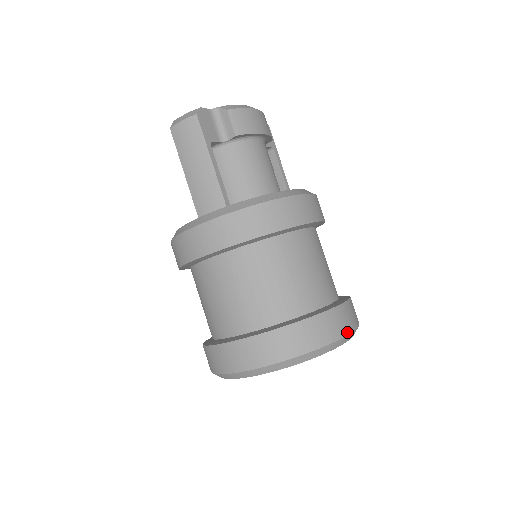
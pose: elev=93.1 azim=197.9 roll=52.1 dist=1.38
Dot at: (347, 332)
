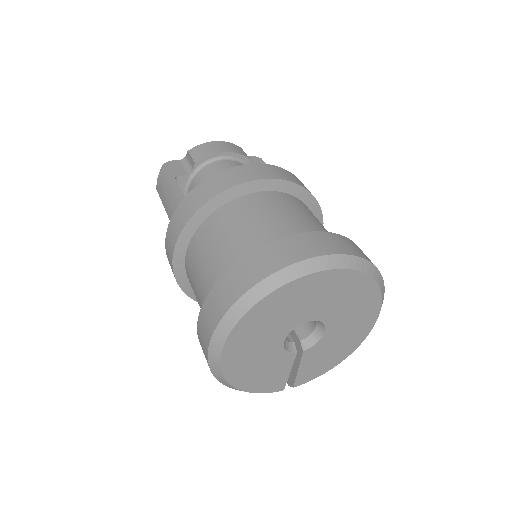
Dot at: (311, 255)
